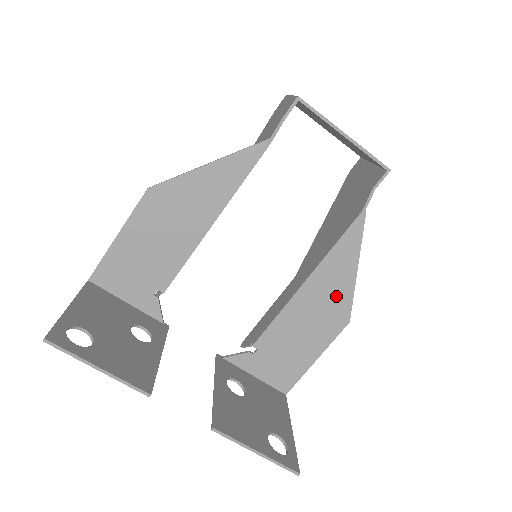
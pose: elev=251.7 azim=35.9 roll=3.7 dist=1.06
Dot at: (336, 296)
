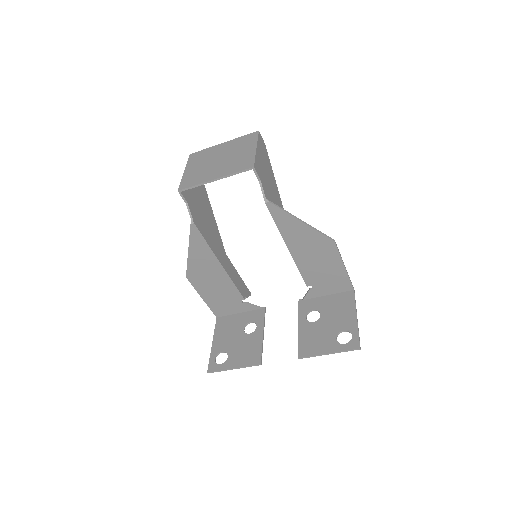
Dot at: (310, 239)
